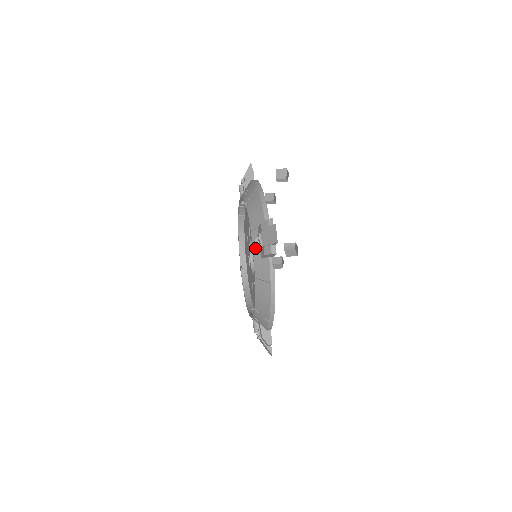
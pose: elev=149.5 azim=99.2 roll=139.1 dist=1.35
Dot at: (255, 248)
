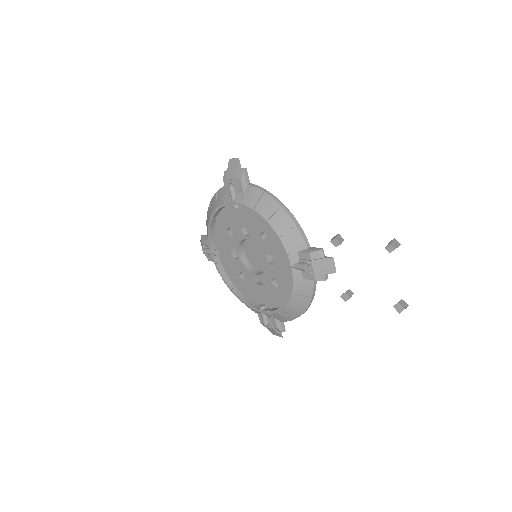
Dot at: (295, 270)
